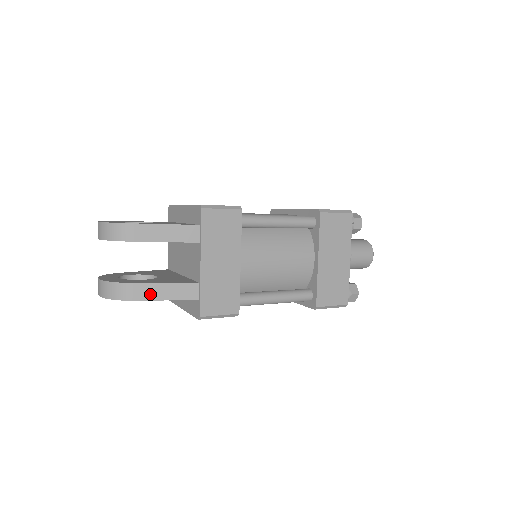
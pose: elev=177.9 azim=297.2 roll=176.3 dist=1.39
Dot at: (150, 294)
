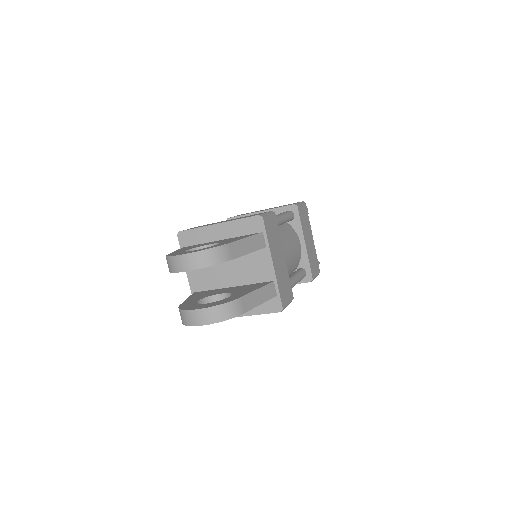
Dot at: (251, 303)
